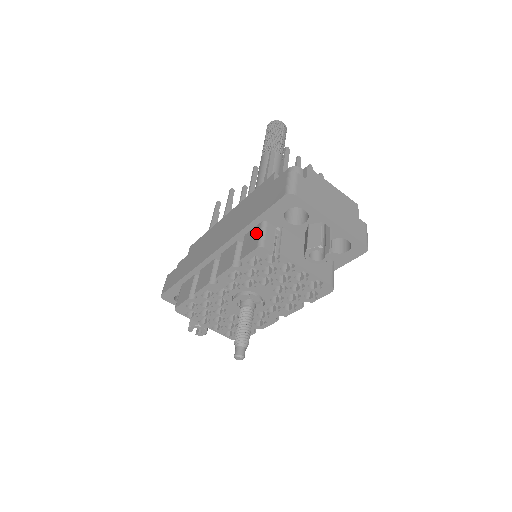
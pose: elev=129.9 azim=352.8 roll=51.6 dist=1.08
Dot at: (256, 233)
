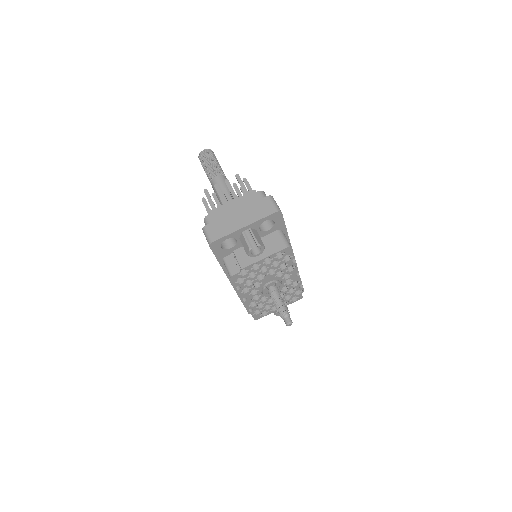
Dot at: (226, 268)
